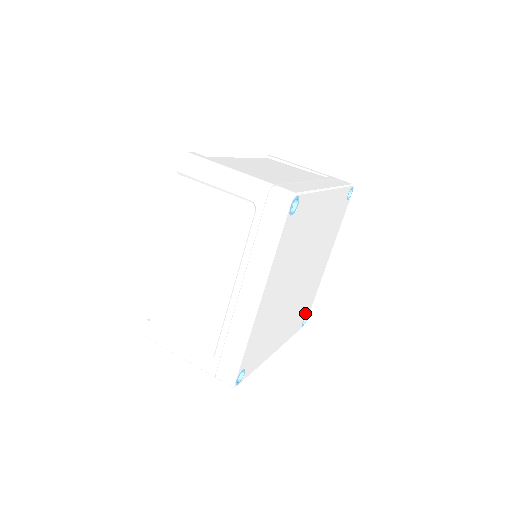
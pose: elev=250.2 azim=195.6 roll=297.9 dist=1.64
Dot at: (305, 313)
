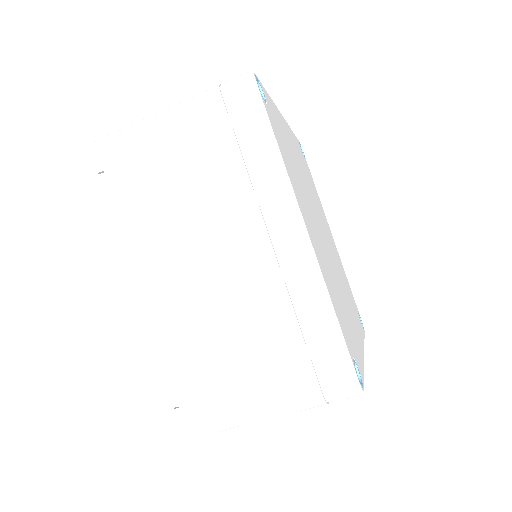
Dot at: occluded
